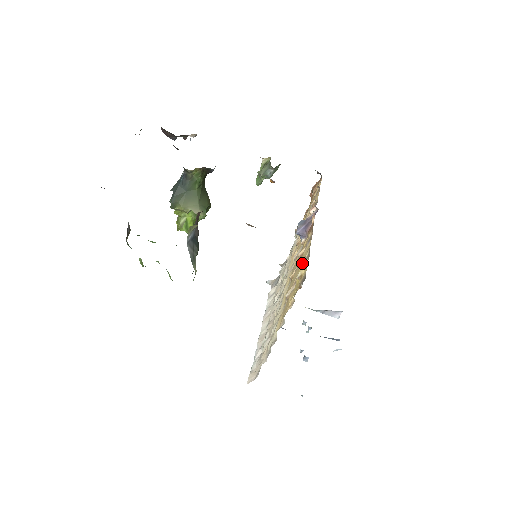
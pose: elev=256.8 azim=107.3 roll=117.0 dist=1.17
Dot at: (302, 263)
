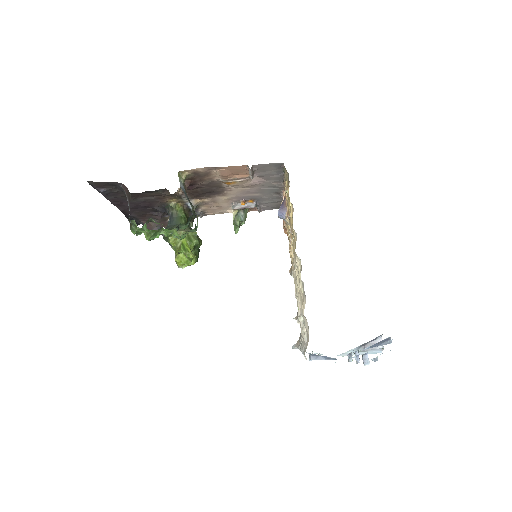
Dot at: (288, 201)
